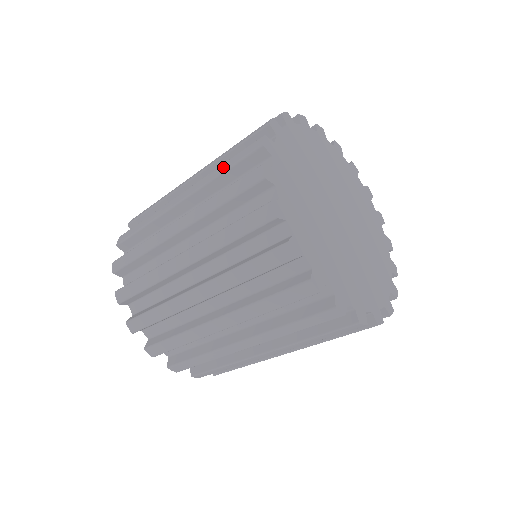
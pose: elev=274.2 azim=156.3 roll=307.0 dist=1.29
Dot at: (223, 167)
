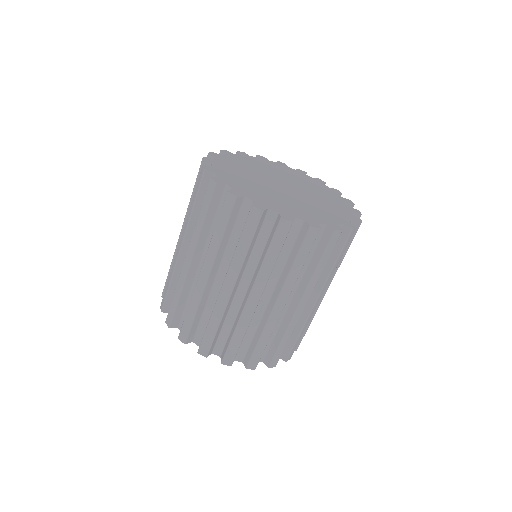
Dot at: (192, 202)
